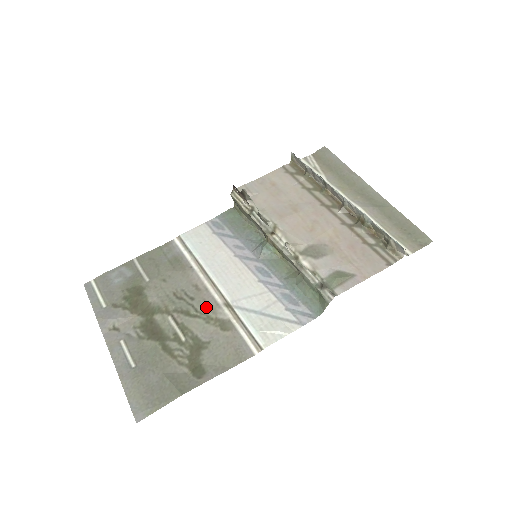
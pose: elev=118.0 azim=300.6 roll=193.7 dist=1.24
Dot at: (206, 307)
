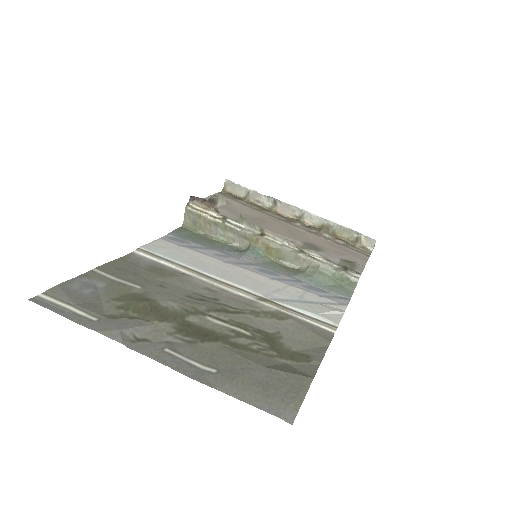
Dot at: (241, 304)
